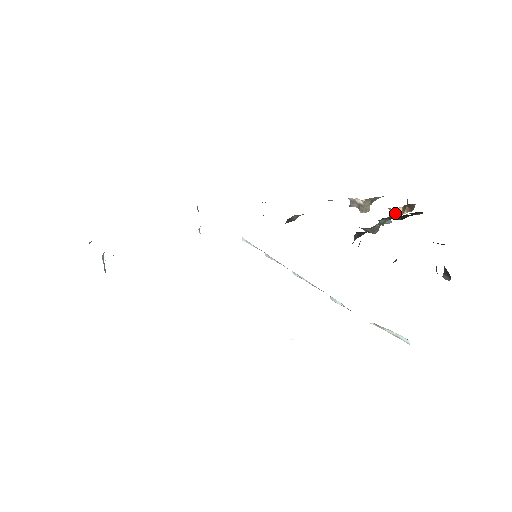
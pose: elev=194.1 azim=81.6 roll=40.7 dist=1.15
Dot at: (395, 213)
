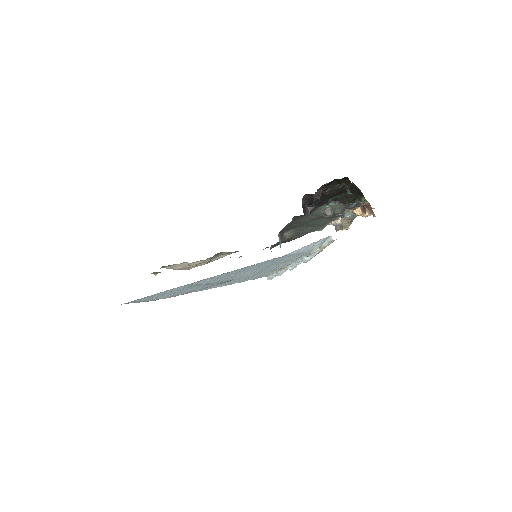
Dot at: (357, 213)
